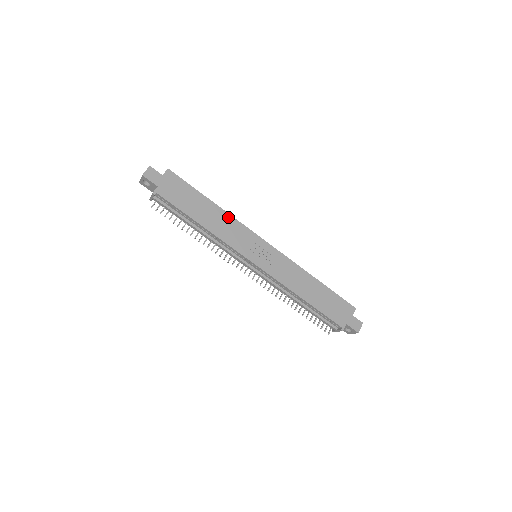
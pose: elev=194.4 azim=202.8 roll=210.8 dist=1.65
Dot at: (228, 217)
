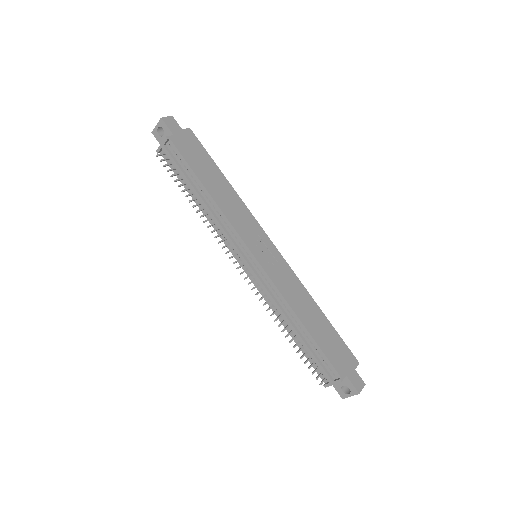
Dot at: (238, 200)
